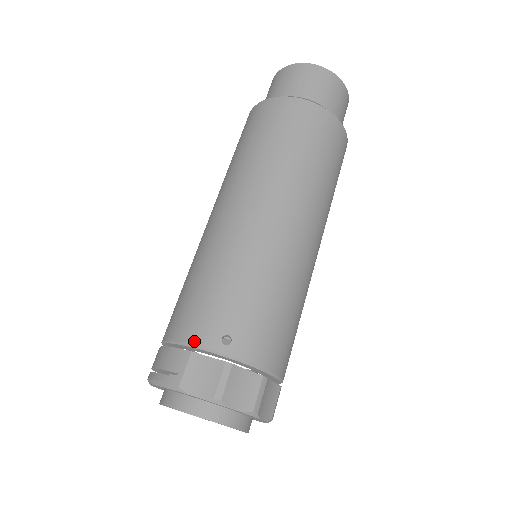
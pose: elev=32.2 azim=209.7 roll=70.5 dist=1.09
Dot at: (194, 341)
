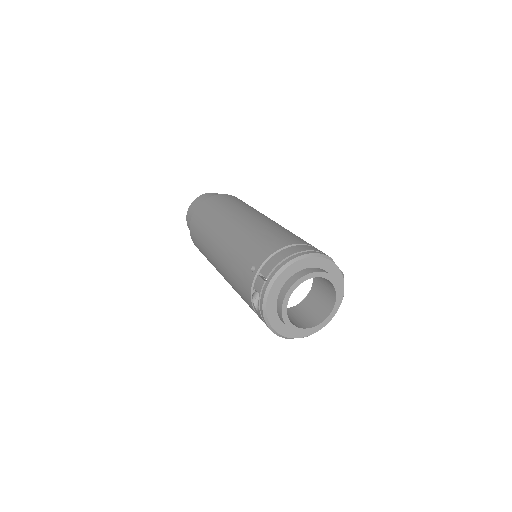
Dot at: occluded
